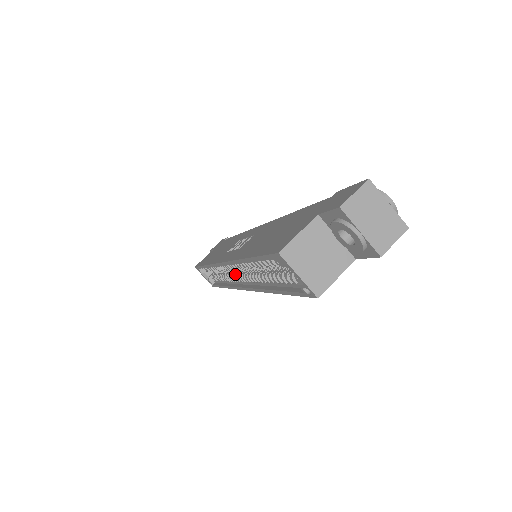
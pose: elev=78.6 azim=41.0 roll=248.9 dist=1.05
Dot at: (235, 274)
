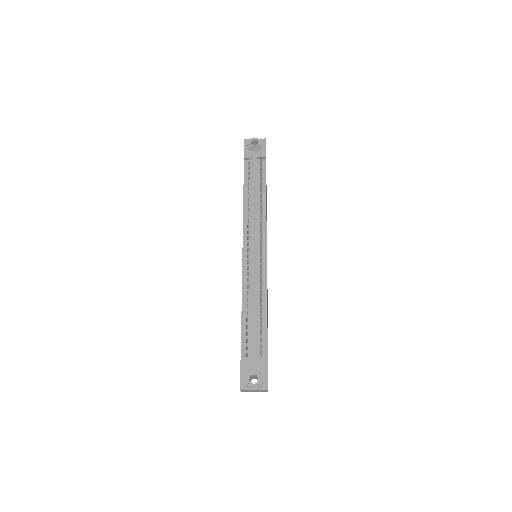
Dot at: occluded
